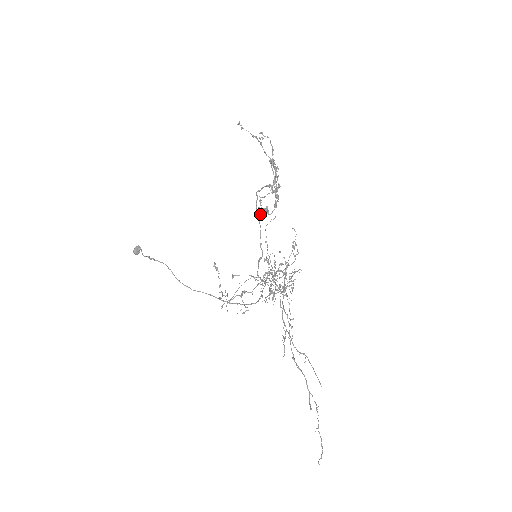
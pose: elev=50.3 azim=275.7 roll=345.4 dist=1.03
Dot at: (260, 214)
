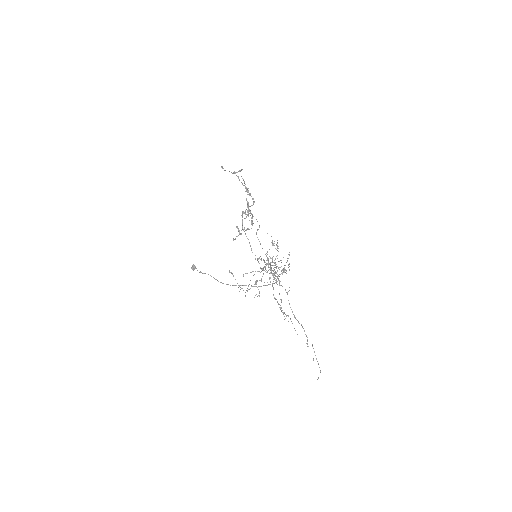
Dot at: occluded
